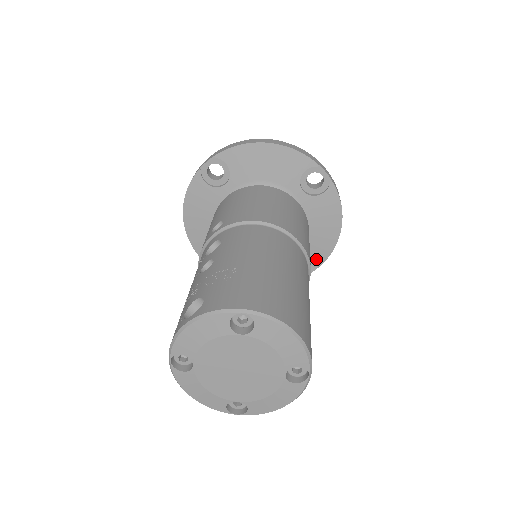
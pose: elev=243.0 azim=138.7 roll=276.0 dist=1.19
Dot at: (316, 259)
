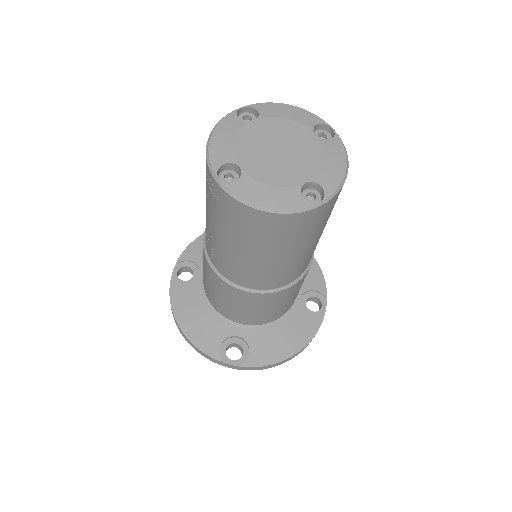
Dot at: (318, 290)
